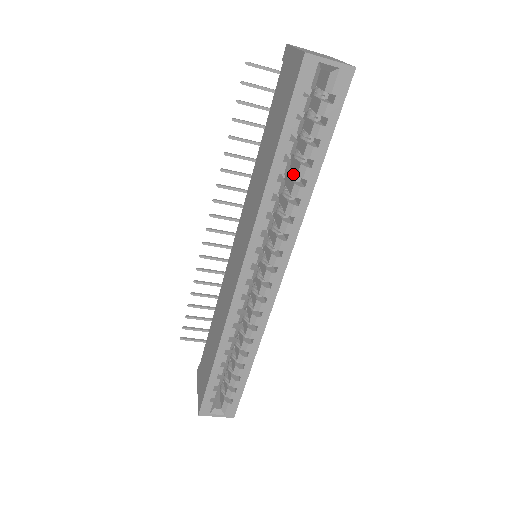
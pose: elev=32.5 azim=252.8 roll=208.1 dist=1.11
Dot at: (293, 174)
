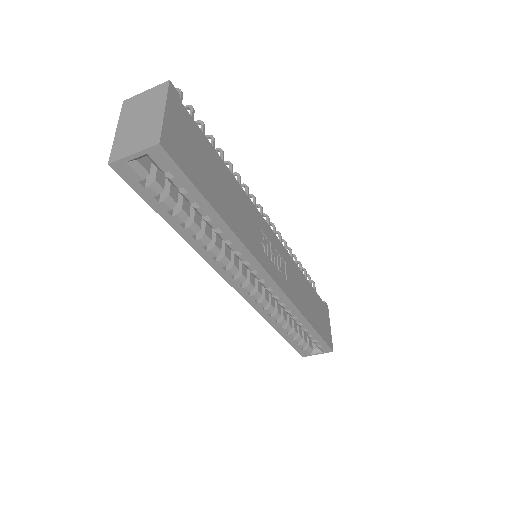
Dot at: occluded
